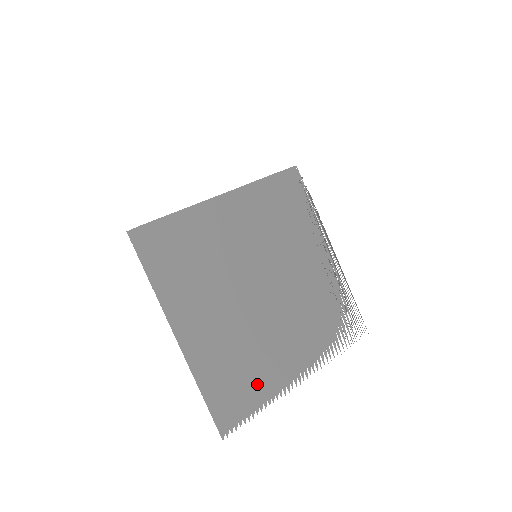
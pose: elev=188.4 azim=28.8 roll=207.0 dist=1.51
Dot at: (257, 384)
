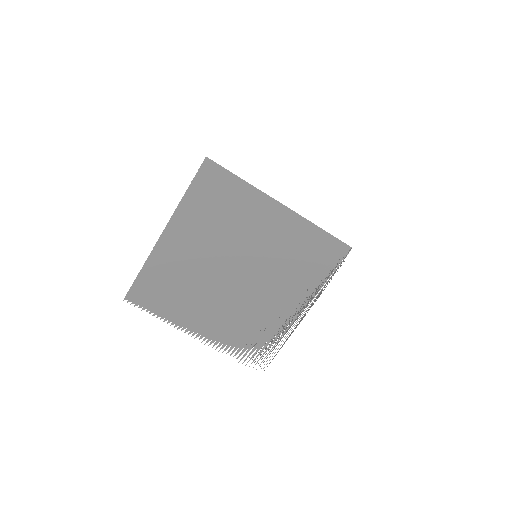
Dot at: (171, 305)
